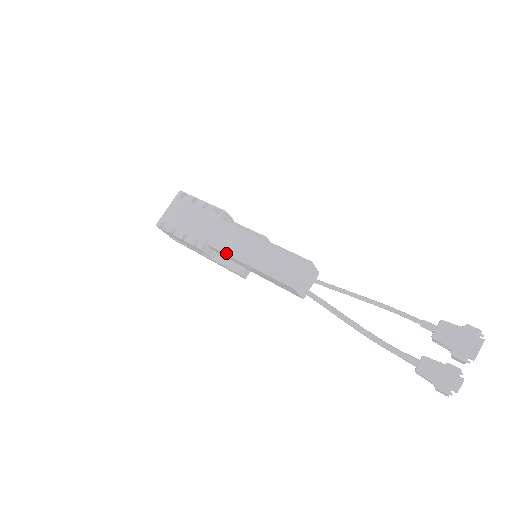
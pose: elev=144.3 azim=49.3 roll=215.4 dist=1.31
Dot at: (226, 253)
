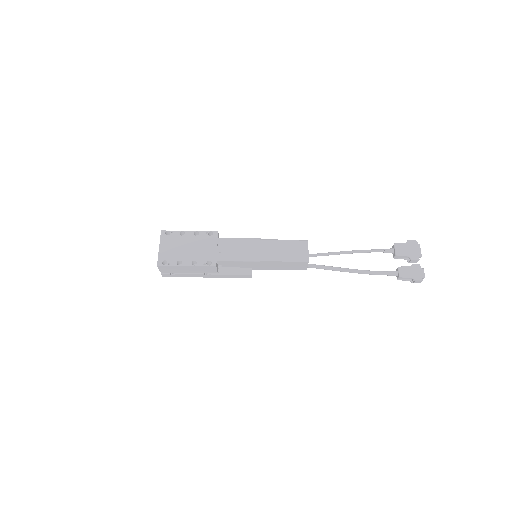
Dot at: (240, 260)
